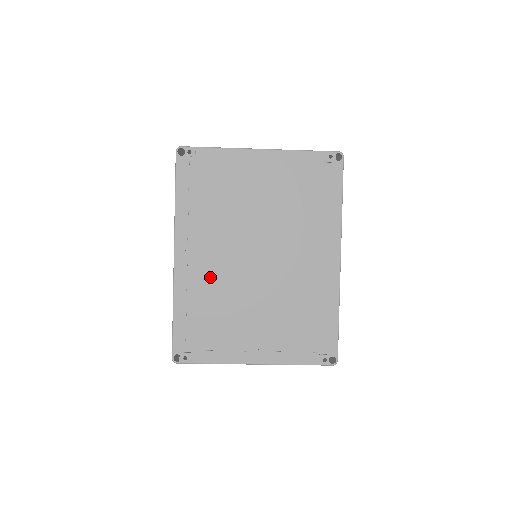
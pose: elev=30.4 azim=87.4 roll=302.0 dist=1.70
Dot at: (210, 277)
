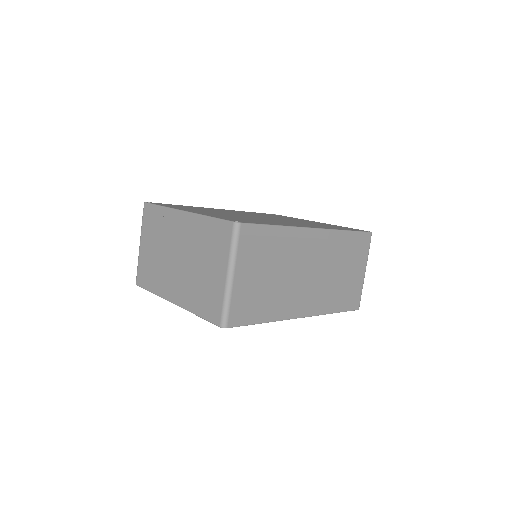
Dot at: occluded
